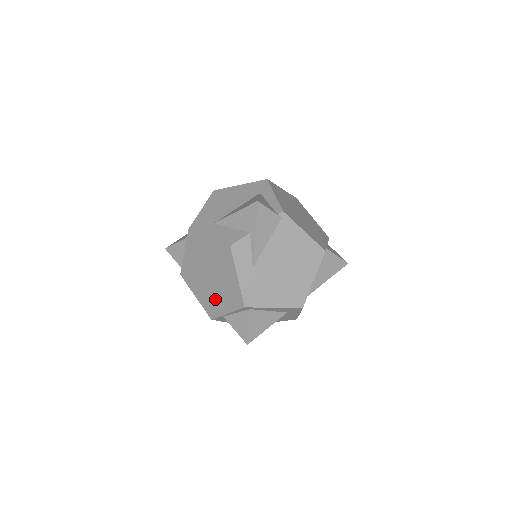
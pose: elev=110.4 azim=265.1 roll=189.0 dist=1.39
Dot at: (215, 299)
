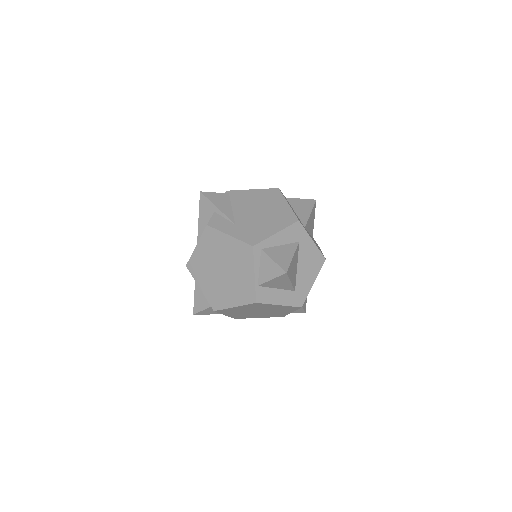
Dot at: (240, 281)
